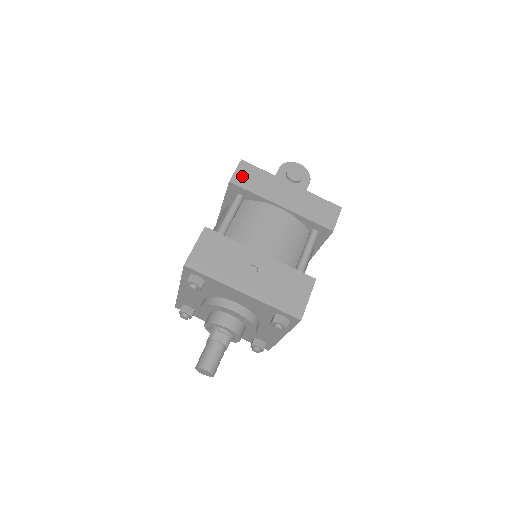
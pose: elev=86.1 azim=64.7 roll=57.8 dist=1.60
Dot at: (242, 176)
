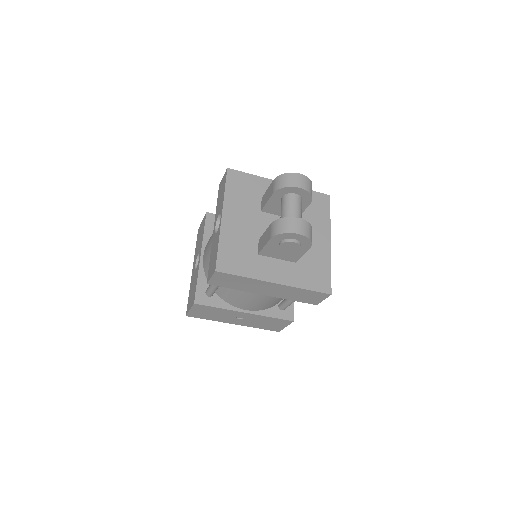
Dot at: (219, 281)
